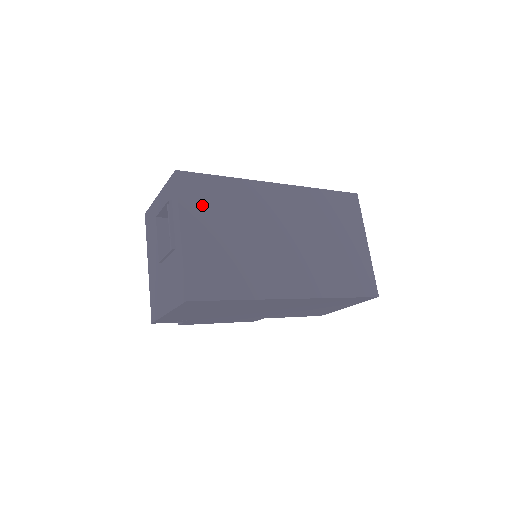
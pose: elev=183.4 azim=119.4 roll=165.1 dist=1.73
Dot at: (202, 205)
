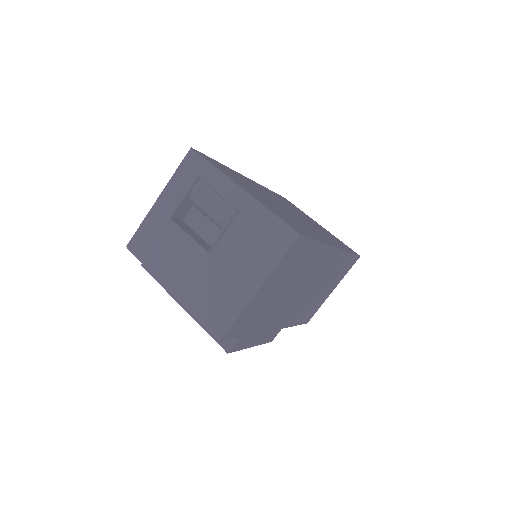
Dot at: (231, 175)
